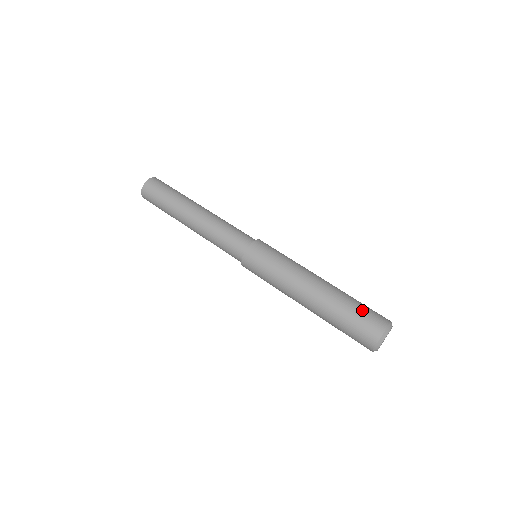
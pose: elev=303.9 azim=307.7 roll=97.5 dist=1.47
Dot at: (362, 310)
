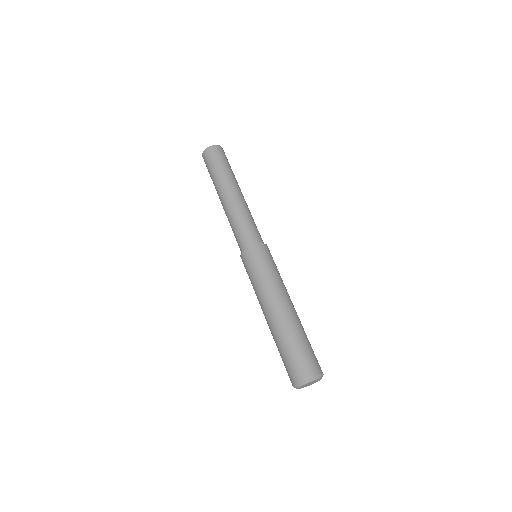
Dot at: (294, 354)
